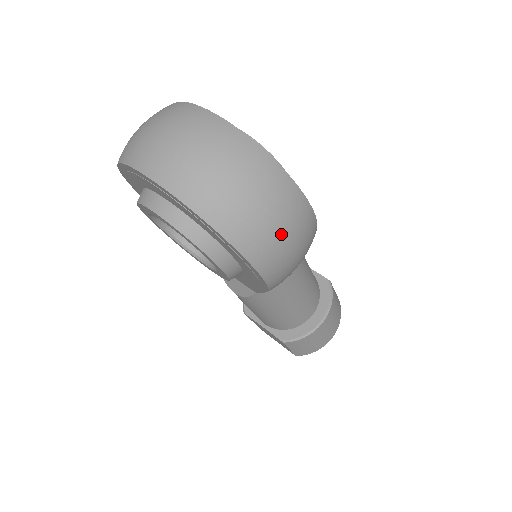
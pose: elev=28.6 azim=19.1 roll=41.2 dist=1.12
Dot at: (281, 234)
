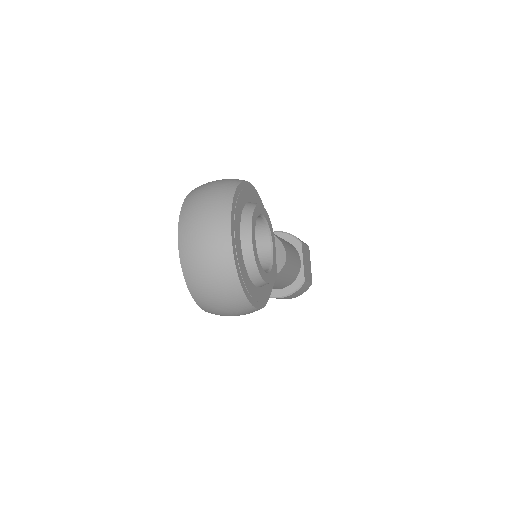
Dot at: (226, 313)
